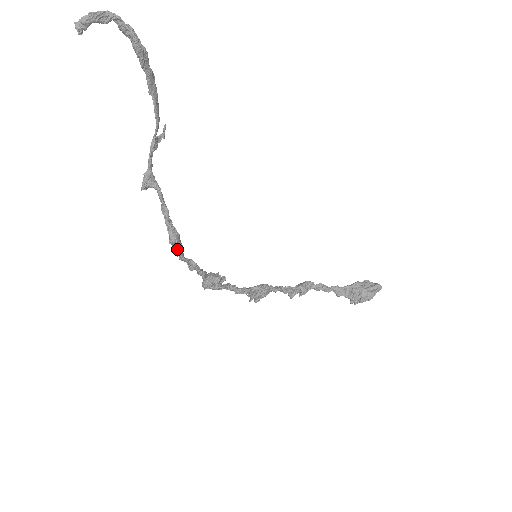
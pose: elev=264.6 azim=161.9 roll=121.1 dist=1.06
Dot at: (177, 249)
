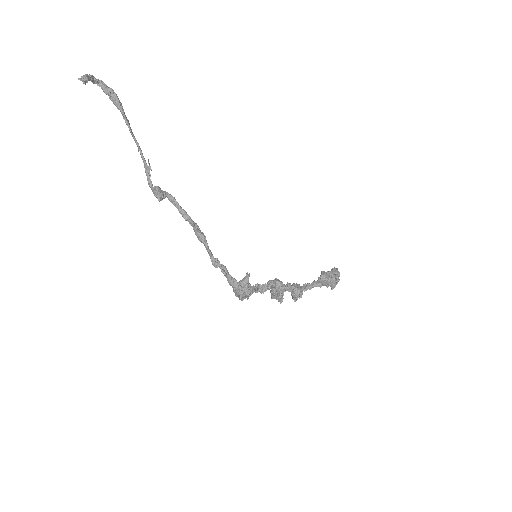
Dot at: (208, 248)
